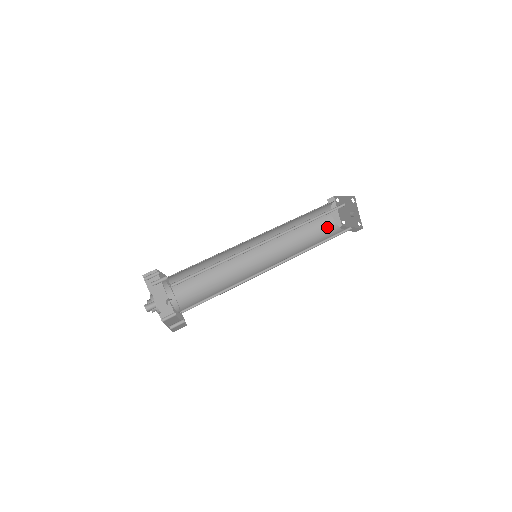
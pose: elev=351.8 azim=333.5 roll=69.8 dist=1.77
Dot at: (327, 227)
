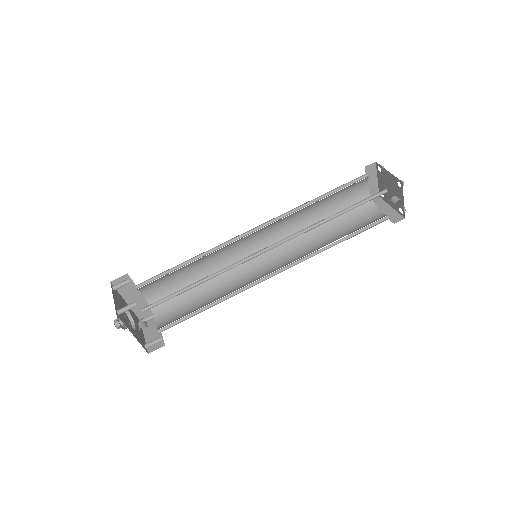
Dot at: occluded
